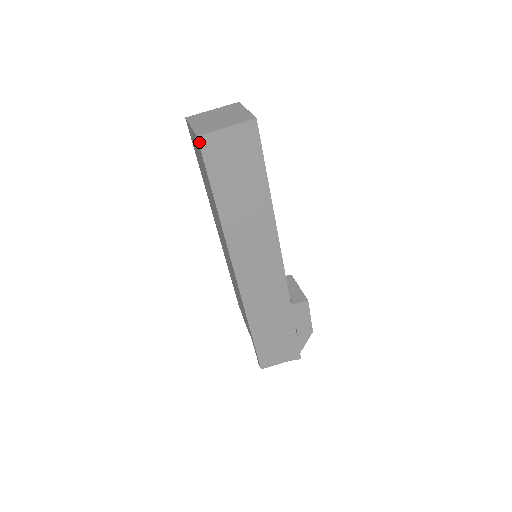
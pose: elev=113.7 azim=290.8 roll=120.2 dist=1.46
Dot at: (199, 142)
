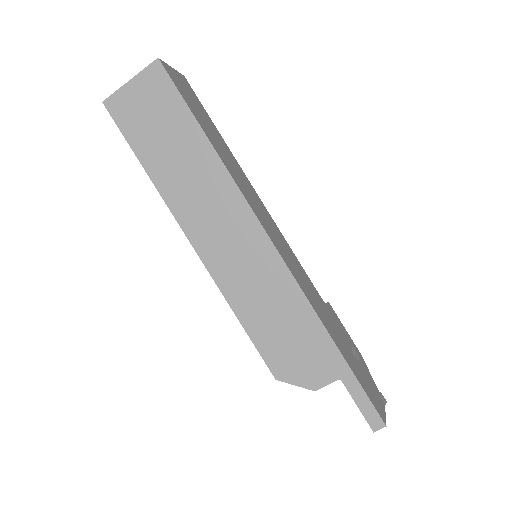
Dot at: (162, 65)
